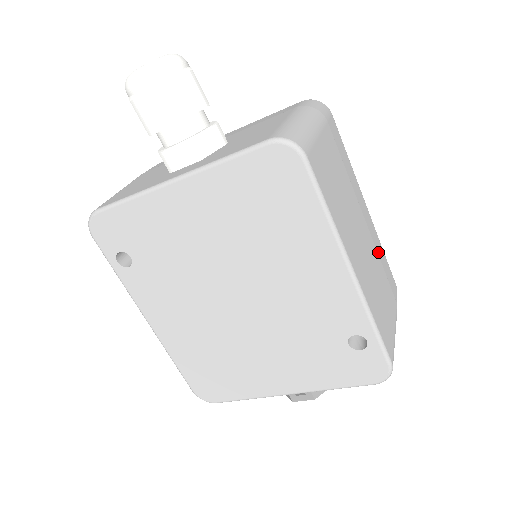
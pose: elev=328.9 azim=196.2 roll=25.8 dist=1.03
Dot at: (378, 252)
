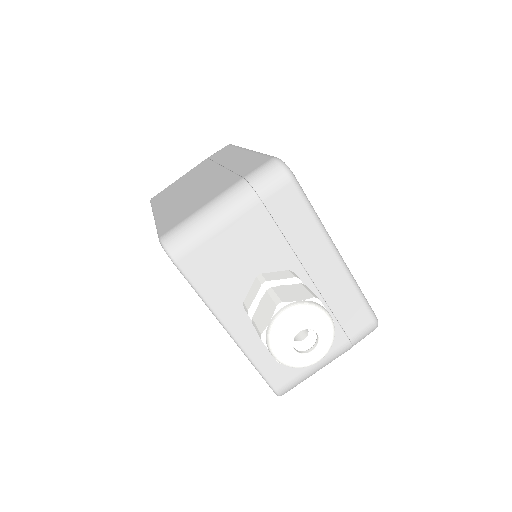
Dot at: occluded
